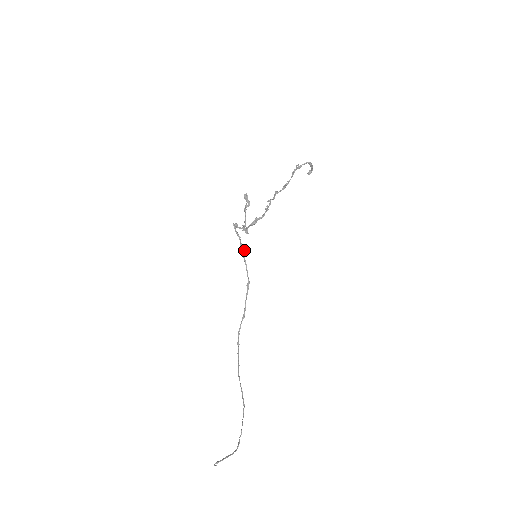
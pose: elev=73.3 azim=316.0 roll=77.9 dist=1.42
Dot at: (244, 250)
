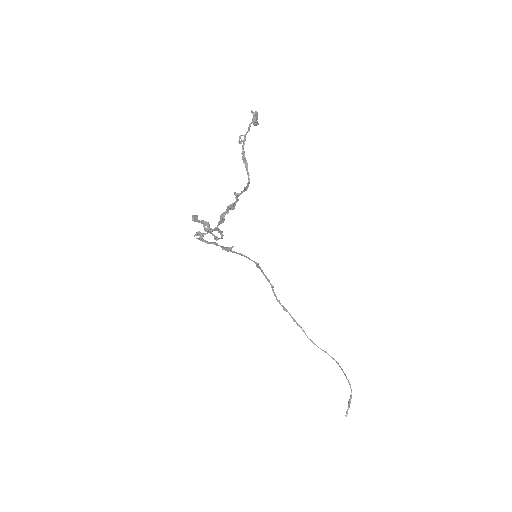
Dot at: (231, 249)
